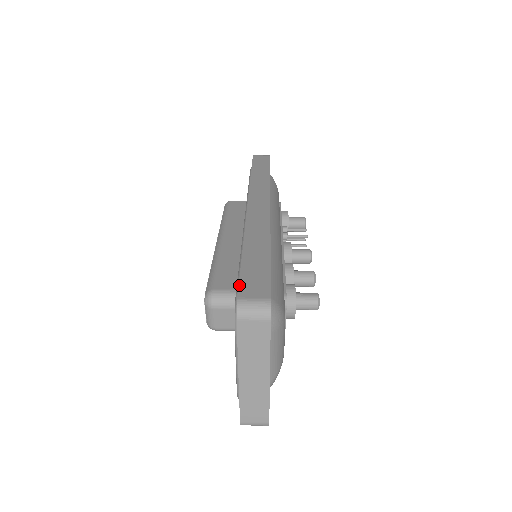
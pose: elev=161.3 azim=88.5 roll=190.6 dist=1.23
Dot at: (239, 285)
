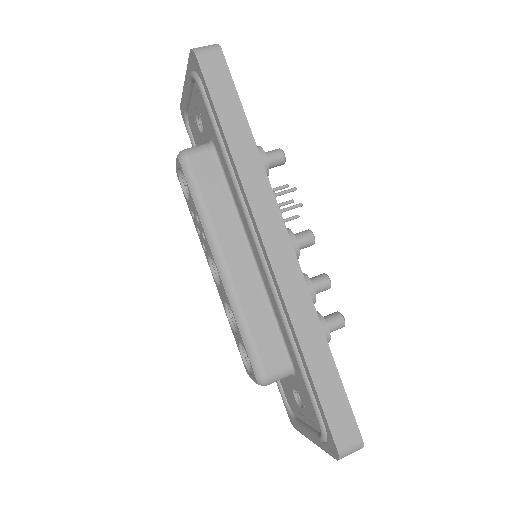
Dot at: (331, 432)
